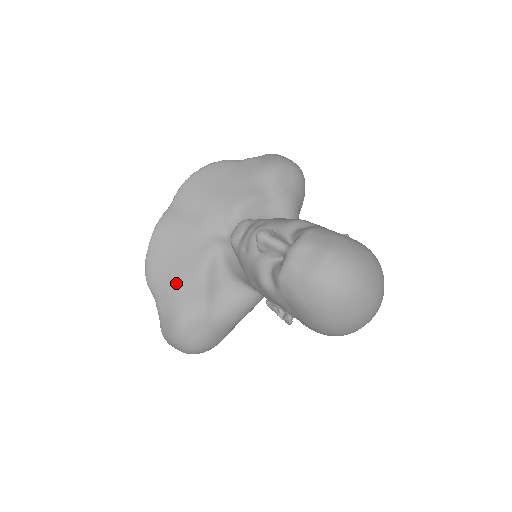
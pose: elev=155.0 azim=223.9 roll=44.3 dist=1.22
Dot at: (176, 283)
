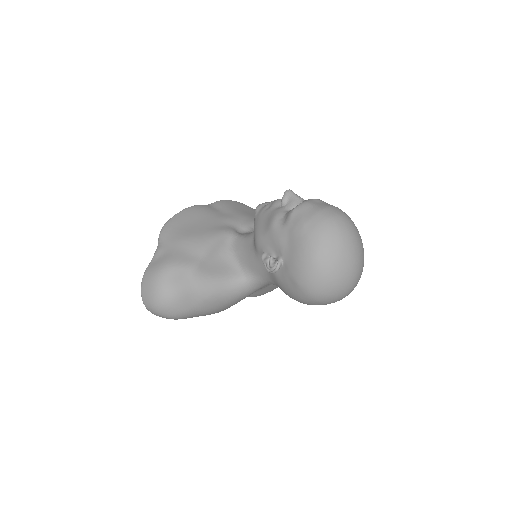
Dot at: (186, 237)
